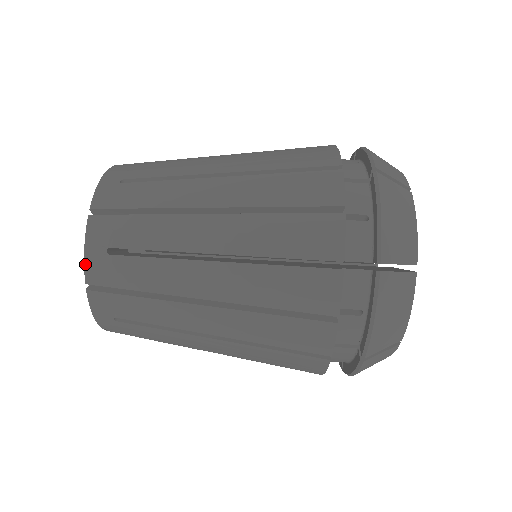
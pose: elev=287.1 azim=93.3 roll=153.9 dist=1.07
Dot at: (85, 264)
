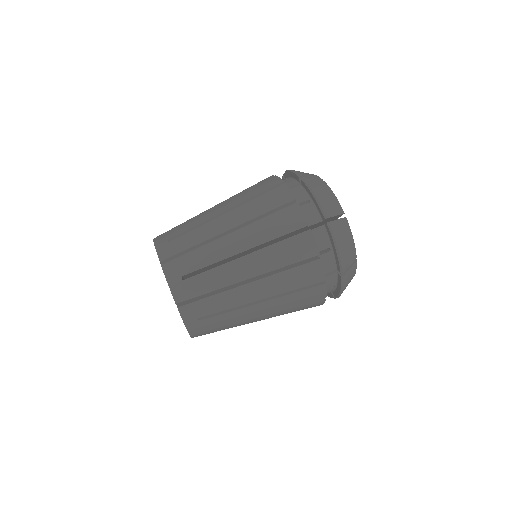
Dot at: (187, 328)
